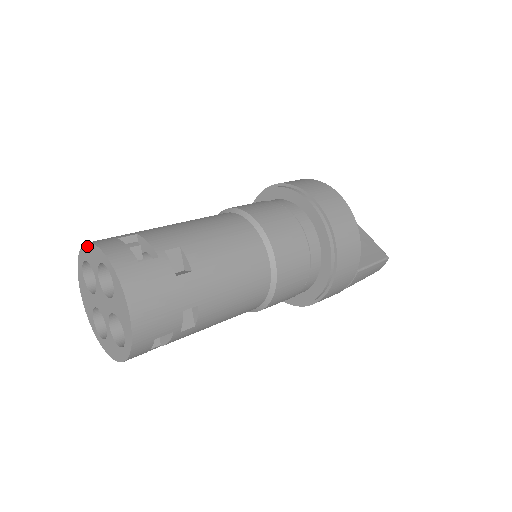
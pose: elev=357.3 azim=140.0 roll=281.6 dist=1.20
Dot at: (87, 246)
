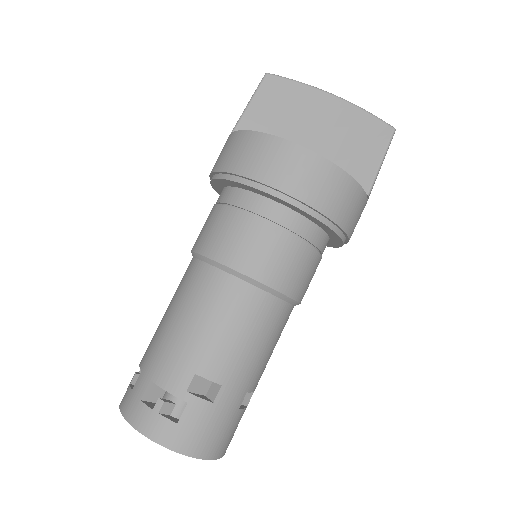
Dot at: (124, 416)
